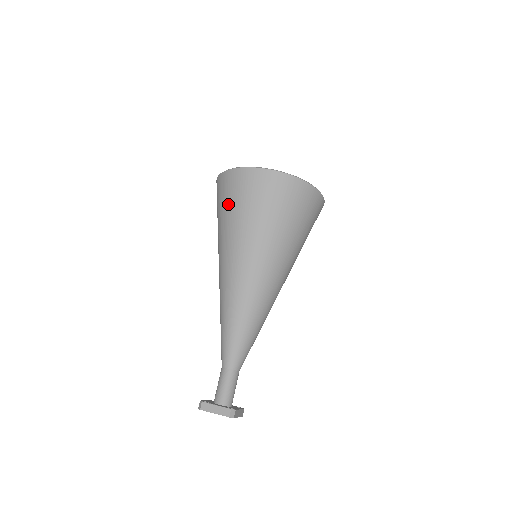
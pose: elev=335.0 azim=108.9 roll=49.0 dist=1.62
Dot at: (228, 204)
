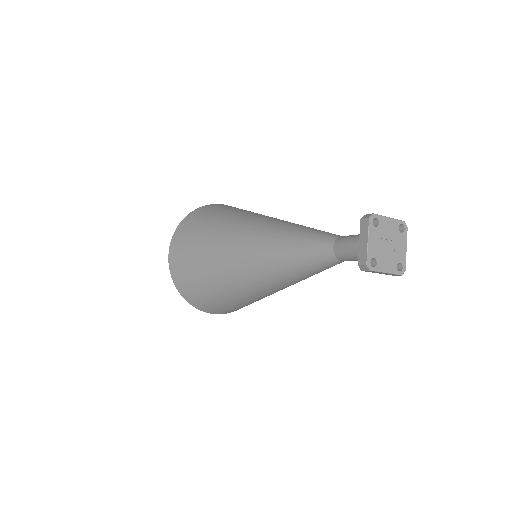
Dot at: (217, 211)
